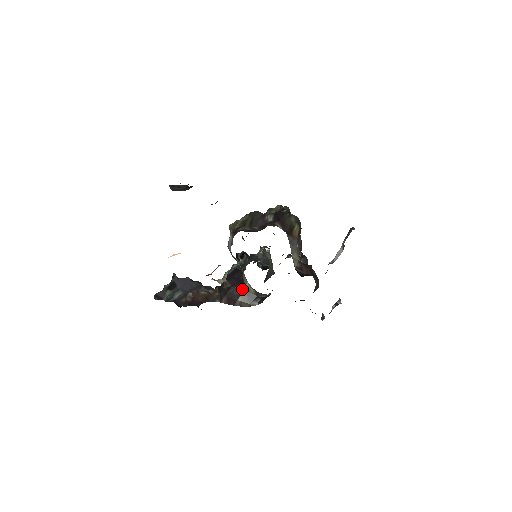
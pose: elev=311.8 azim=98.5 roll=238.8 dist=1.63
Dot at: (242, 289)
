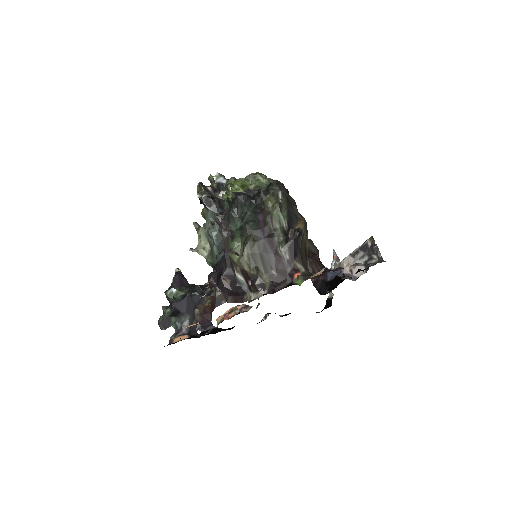
Dot at: occluded
